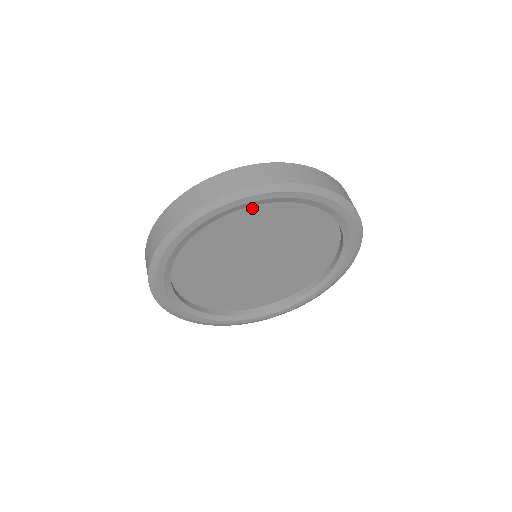
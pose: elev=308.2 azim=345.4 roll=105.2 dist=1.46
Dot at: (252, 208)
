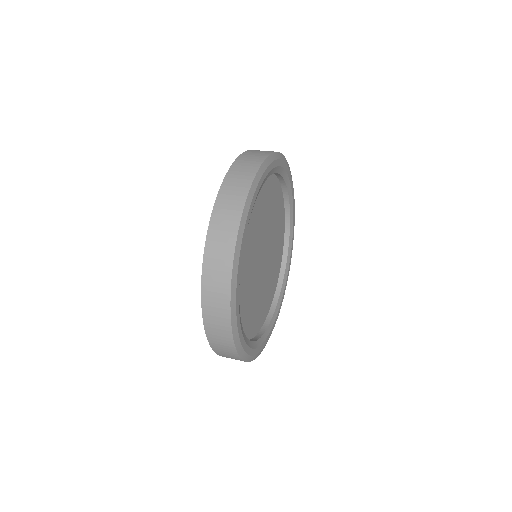
Dot at: (268, 182)
